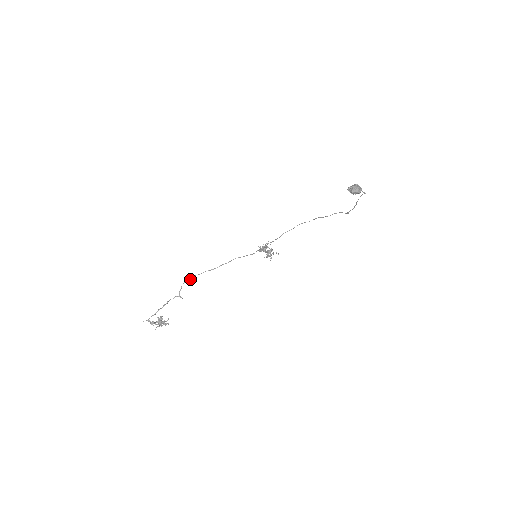
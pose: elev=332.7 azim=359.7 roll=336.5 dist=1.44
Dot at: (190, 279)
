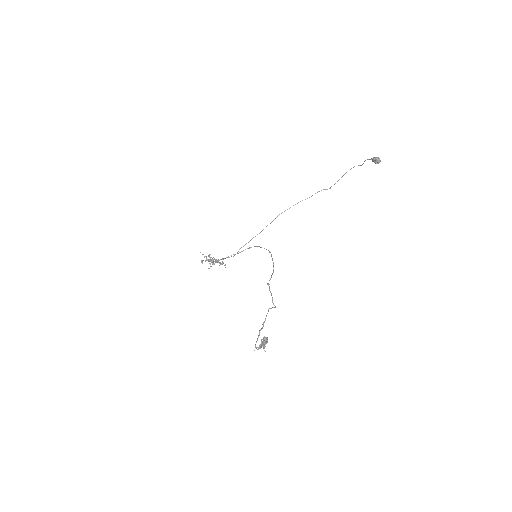
Dot at: (269, 288)
